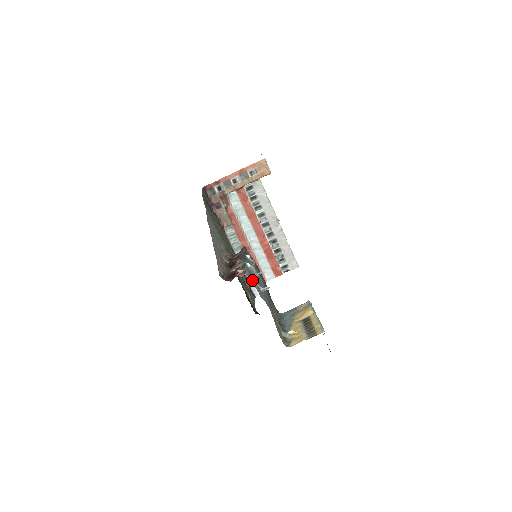
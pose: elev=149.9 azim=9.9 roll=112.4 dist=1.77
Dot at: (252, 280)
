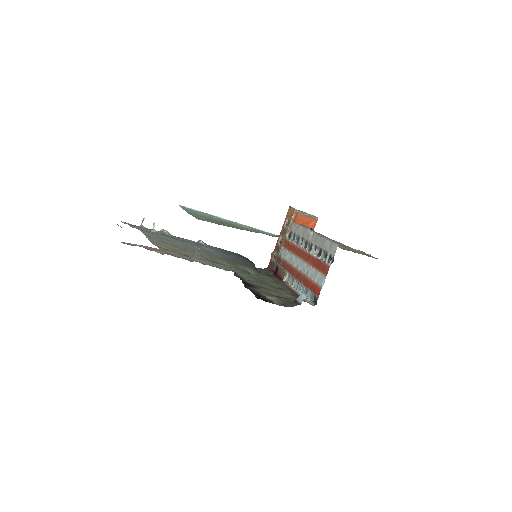
Dot at: occluded
